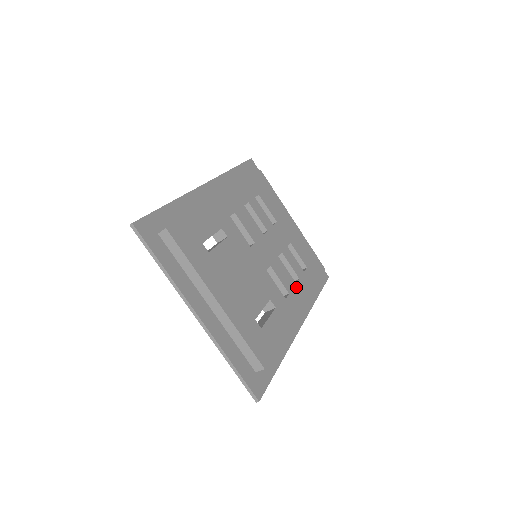
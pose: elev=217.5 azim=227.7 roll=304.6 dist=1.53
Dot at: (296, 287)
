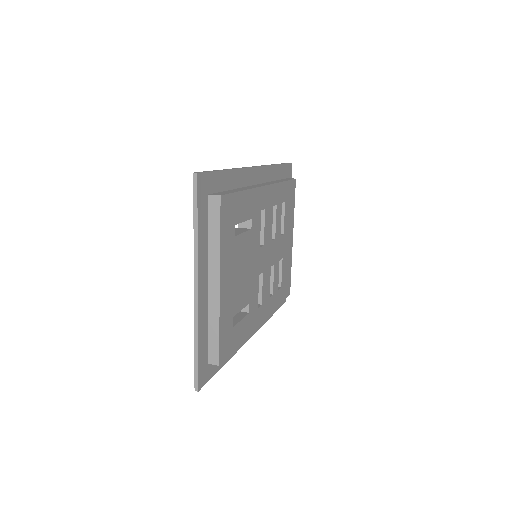
Dot at: (268, 301)
